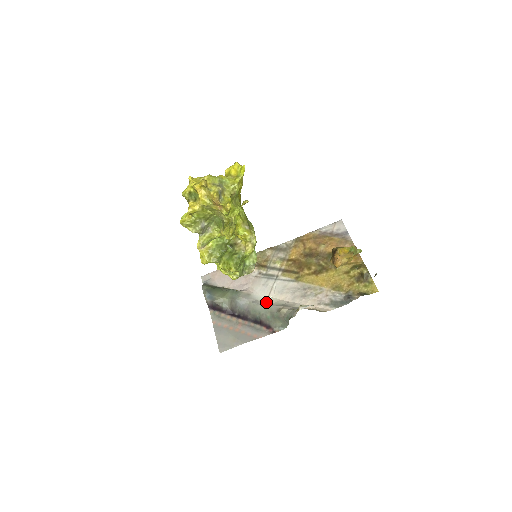
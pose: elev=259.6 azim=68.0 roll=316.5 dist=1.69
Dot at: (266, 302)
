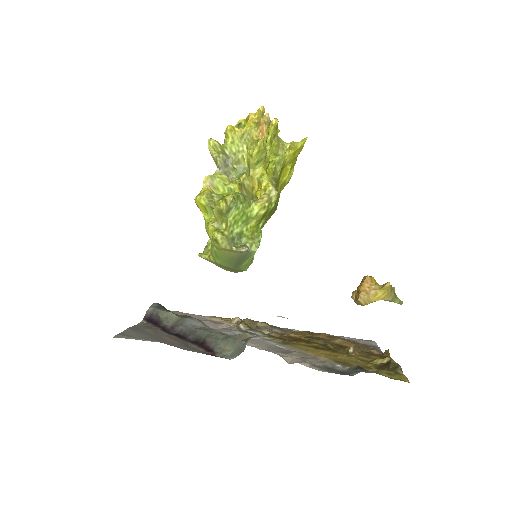
Dot at: occluded
